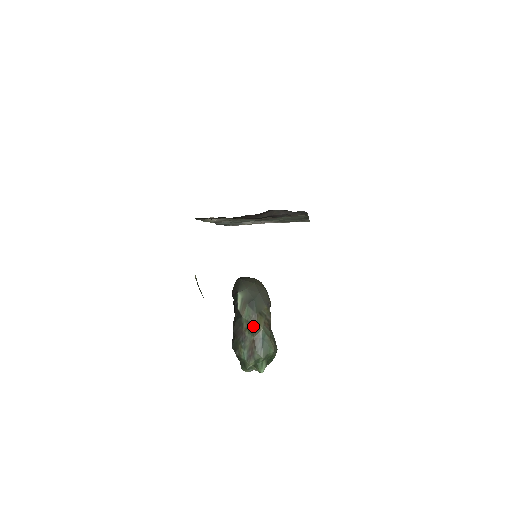
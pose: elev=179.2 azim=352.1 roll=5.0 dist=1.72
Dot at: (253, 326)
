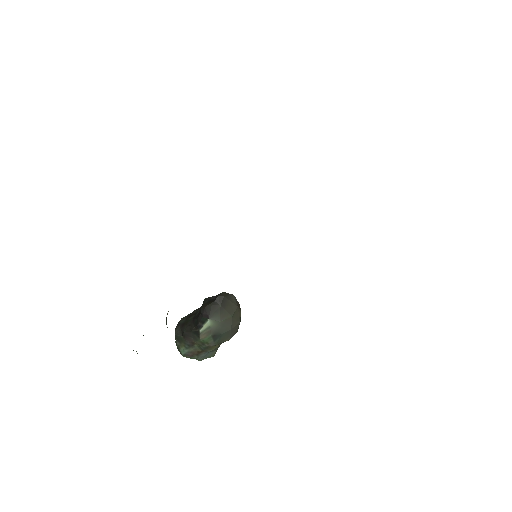
Dot at: (206, 348)
